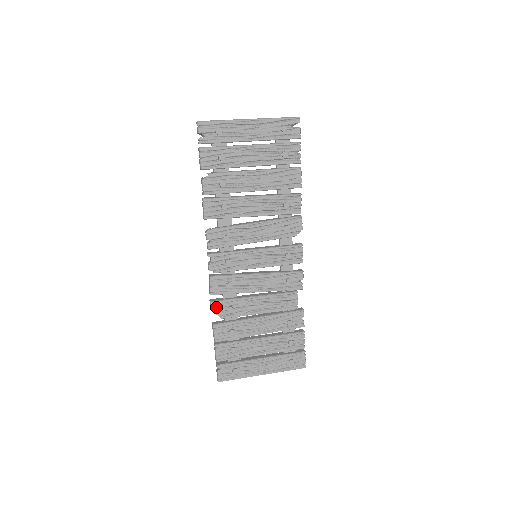
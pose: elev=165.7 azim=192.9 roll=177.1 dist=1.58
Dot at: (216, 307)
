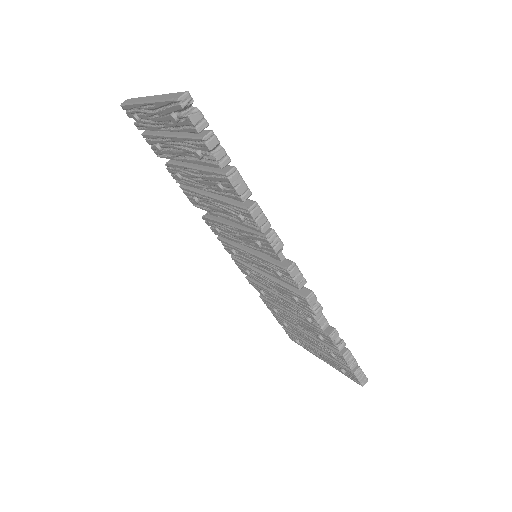
Dot at: (252, 284)
